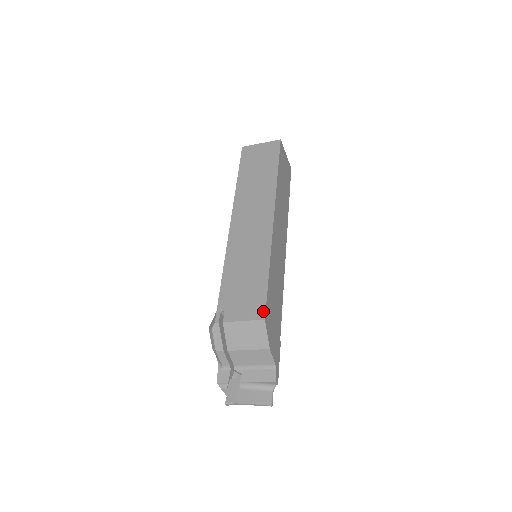
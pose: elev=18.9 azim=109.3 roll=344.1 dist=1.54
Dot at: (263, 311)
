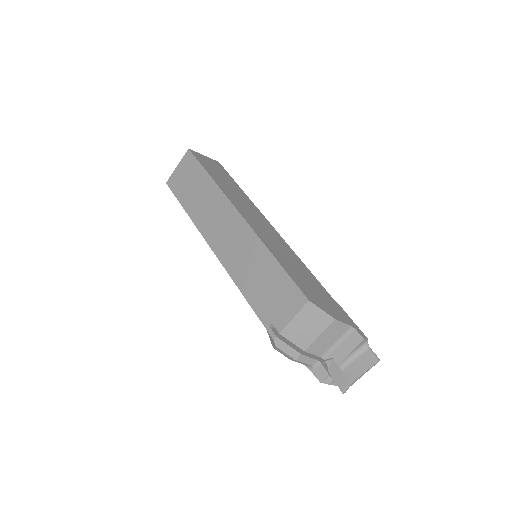
Dot at: (301, 295)
